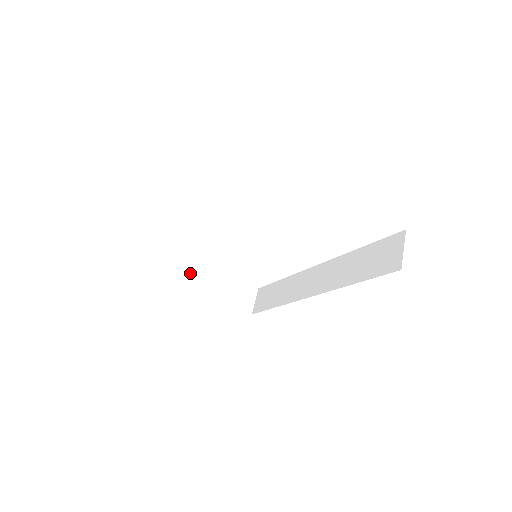
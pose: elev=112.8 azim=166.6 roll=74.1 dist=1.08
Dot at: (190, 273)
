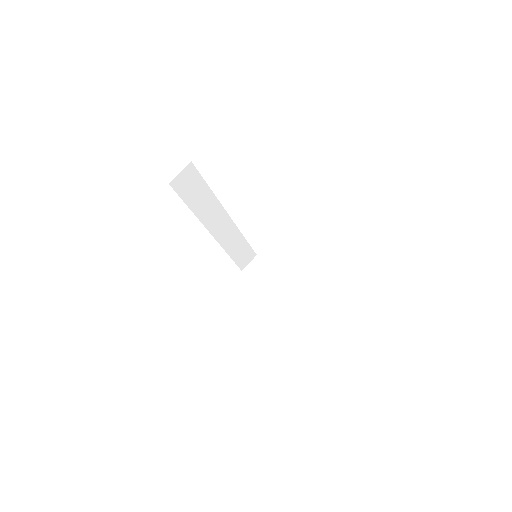
Dot at: (268, 278)
